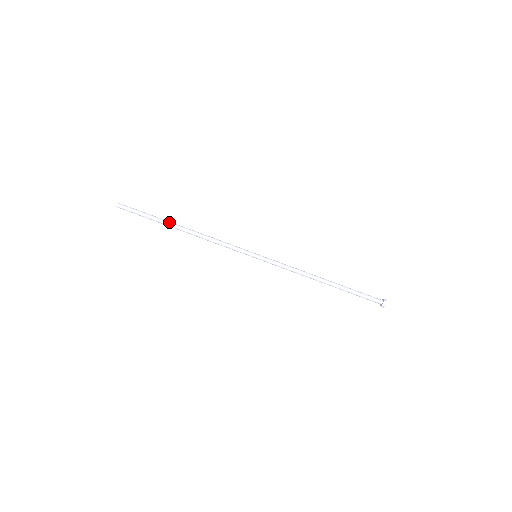
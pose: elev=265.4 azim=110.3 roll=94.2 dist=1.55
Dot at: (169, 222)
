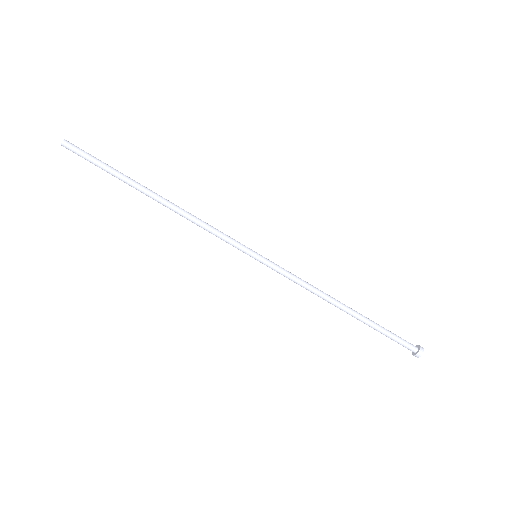
Dot at: (136, 186)
